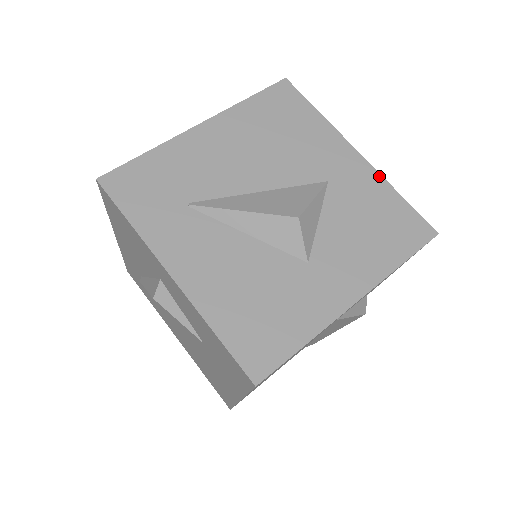
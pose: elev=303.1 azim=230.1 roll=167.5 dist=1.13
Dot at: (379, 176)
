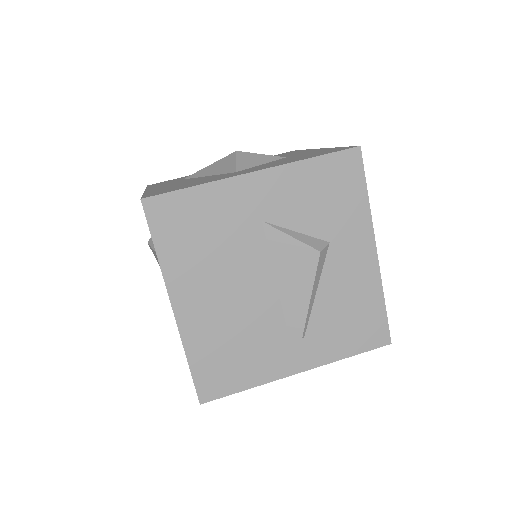
Dot at: (329, 148)
